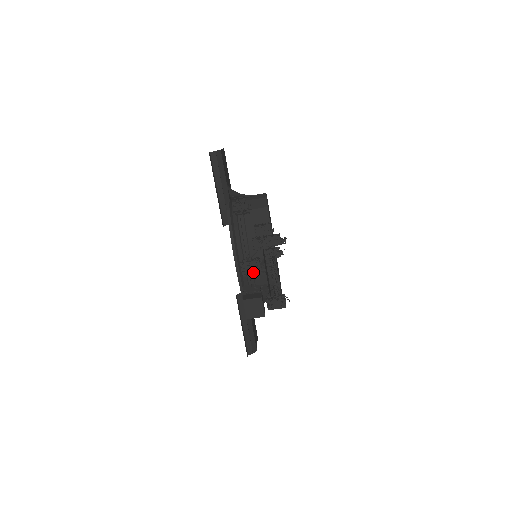
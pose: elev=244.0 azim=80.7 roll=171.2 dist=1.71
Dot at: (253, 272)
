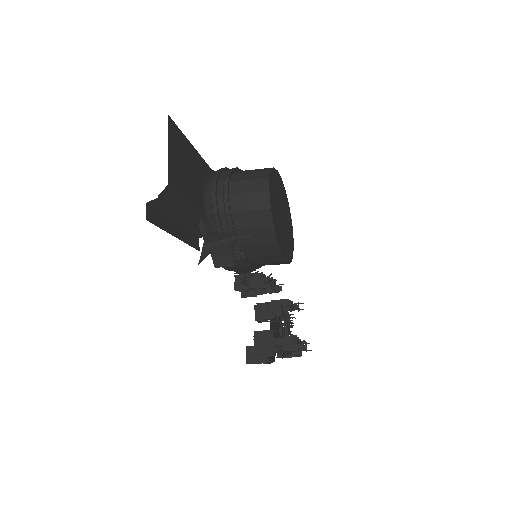
Dot at: (254, 291)
